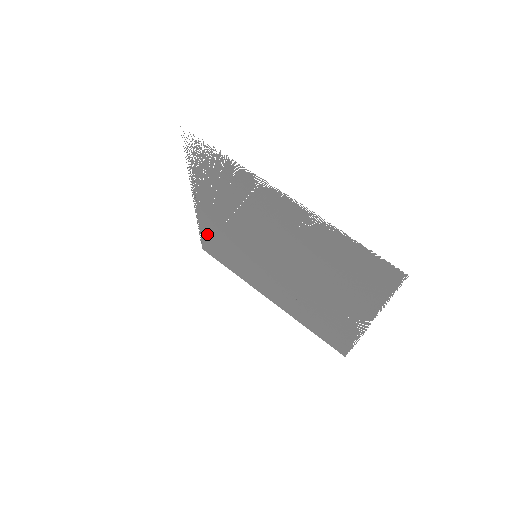
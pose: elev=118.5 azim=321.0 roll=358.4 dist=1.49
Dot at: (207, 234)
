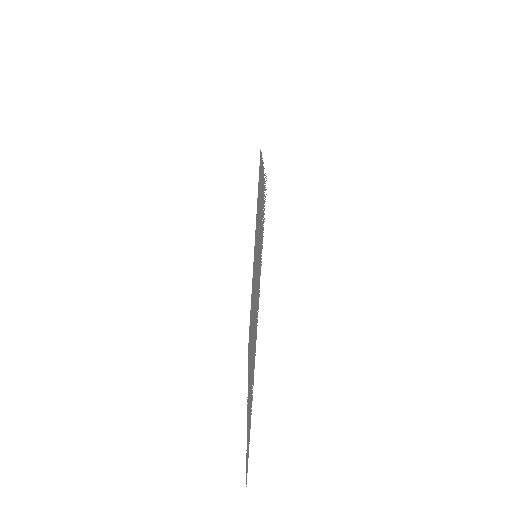
Dot at: (260, 169)
